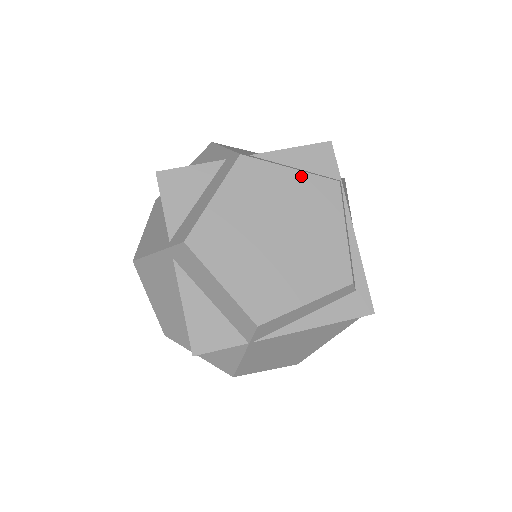
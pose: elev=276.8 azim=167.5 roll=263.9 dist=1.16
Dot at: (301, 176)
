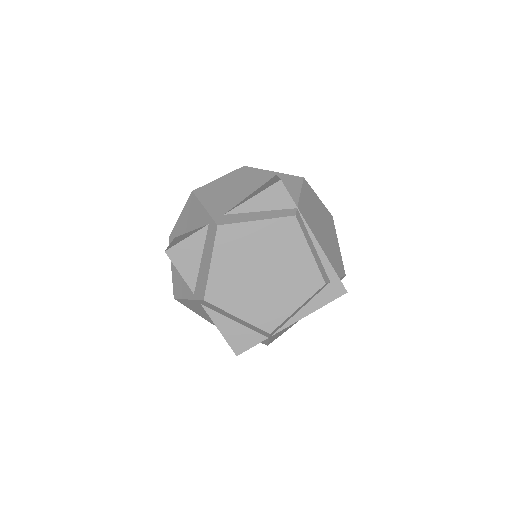
Dot at: (266, 223)
